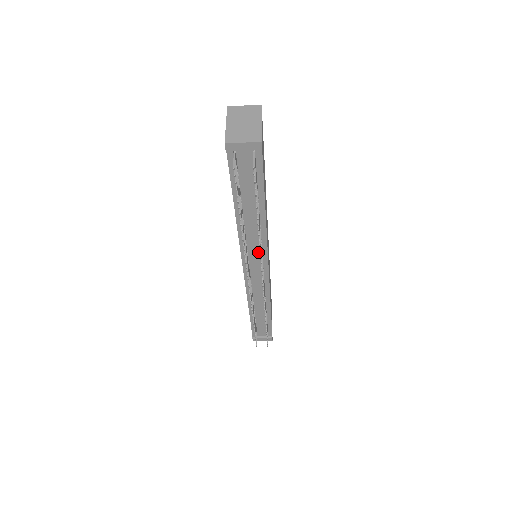
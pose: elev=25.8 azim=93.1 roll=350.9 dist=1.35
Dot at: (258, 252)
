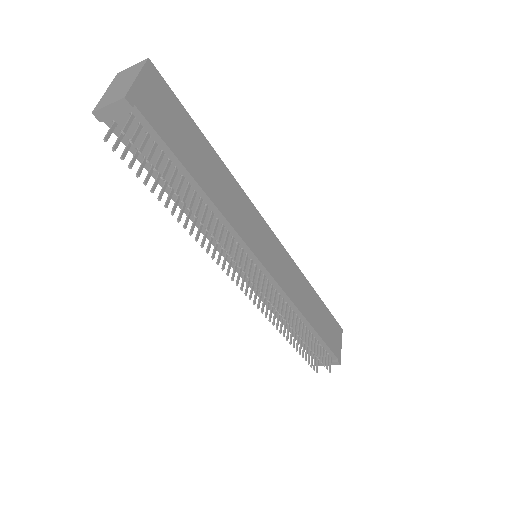
Dot at: (238, 249)
